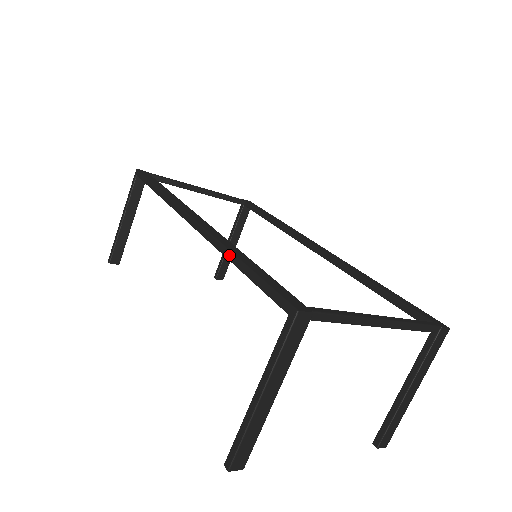
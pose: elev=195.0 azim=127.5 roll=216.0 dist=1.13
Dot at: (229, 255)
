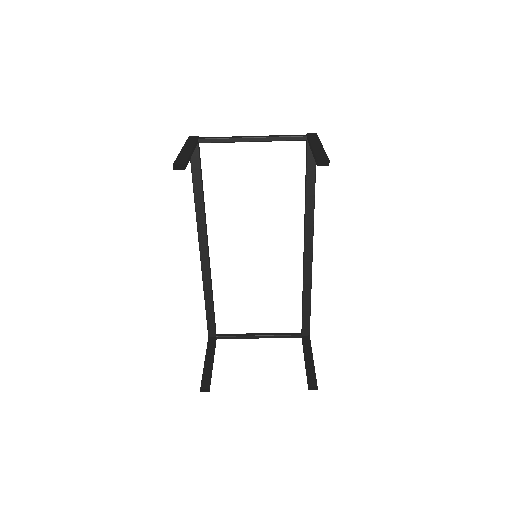
Dot at: (194, 200)
